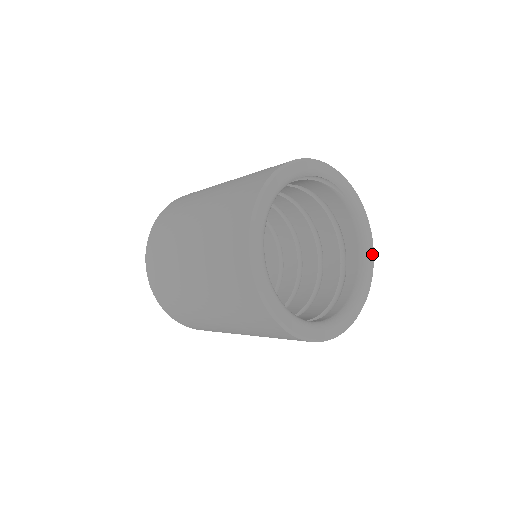
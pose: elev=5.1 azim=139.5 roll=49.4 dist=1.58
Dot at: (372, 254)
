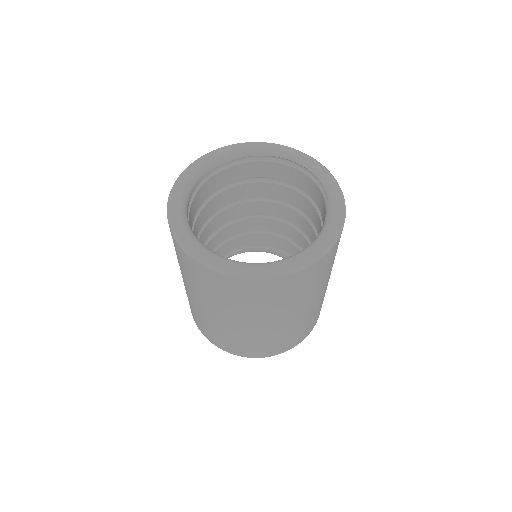
Dot at: (307, 260)
